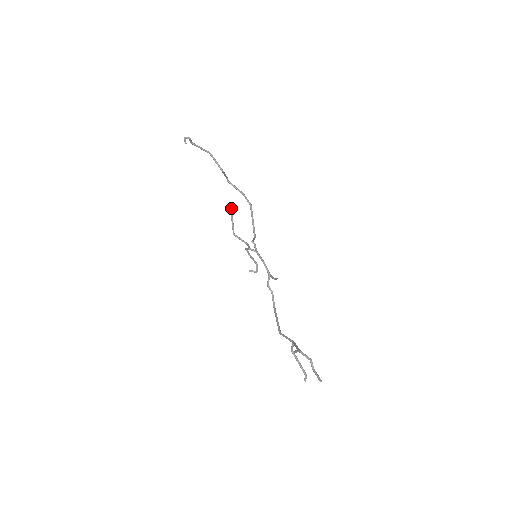
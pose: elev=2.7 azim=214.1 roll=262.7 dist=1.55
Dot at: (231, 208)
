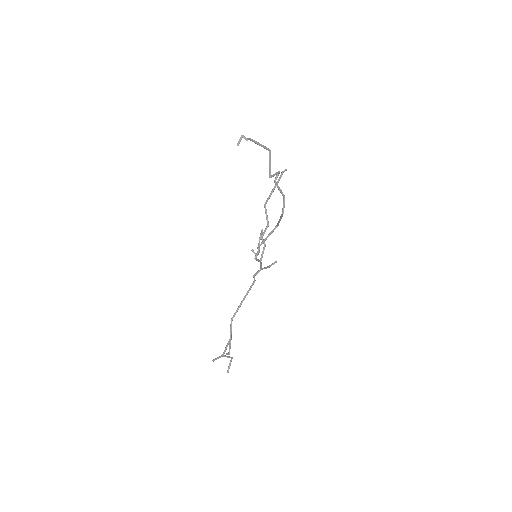
Dot at: occluded
